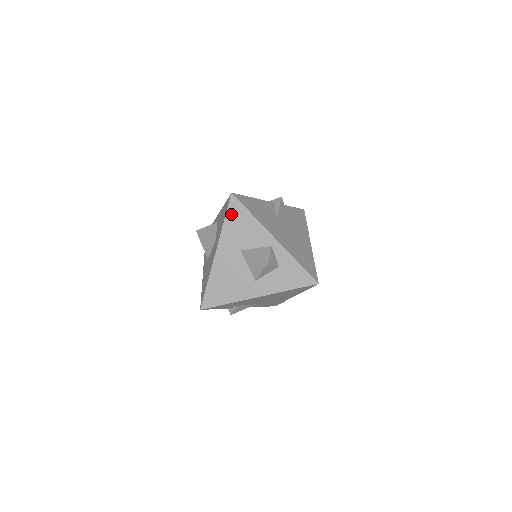
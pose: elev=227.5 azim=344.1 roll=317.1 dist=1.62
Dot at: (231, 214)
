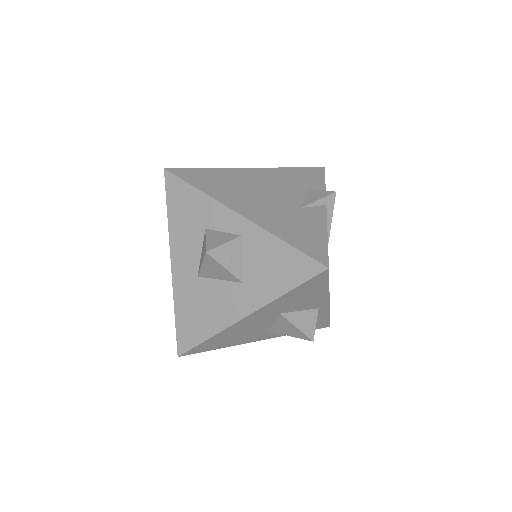
Dot at: (304, 287)
